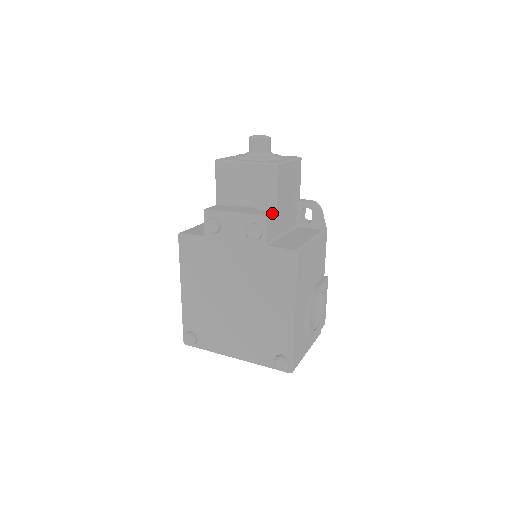
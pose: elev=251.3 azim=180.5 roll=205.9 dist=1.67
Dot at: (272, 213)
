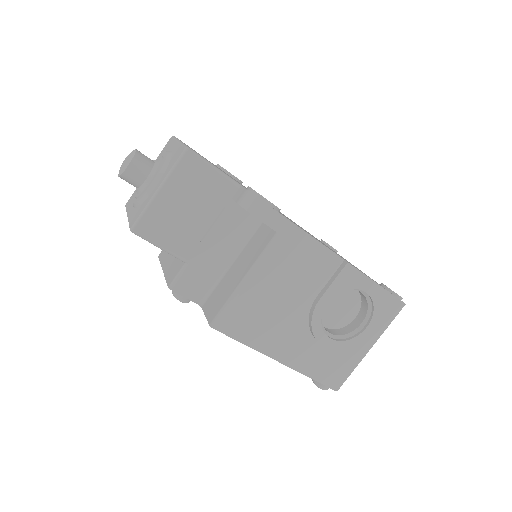
Dot at: (181, 270)
